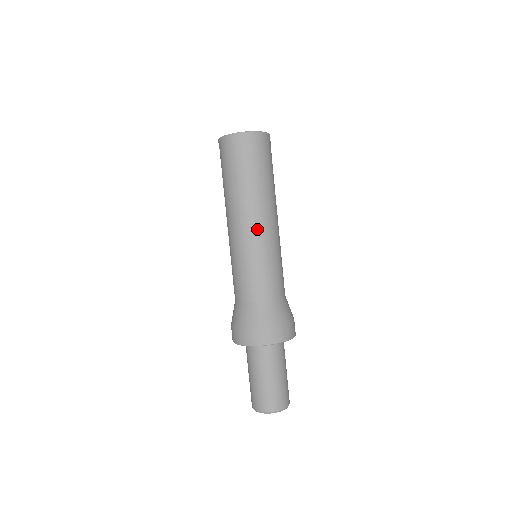
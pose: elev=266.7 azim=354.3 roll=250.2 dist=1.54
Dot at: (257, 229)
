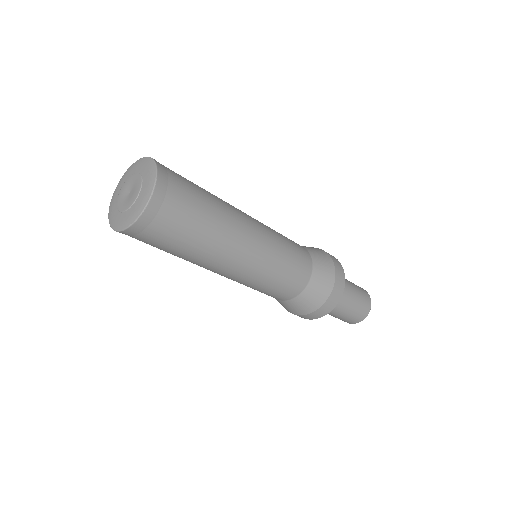
Dot at: (249, 260)
